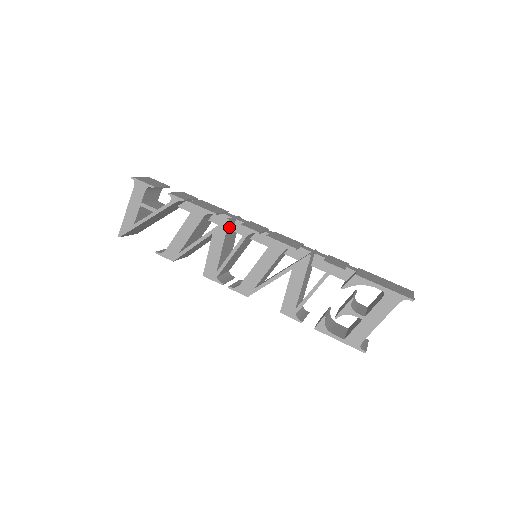
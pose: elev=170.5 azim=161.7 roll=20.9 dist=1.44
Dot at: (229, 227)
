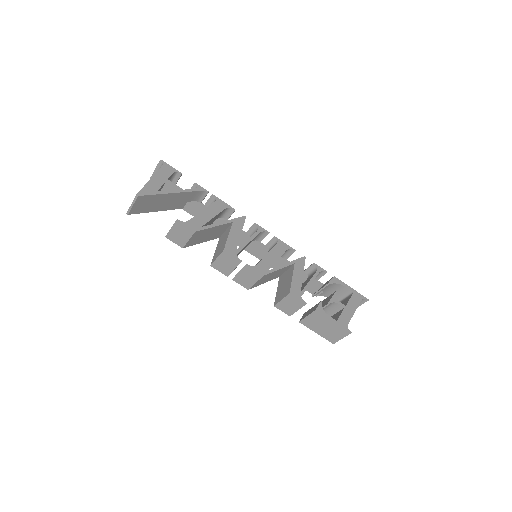
Dot at: occluded
